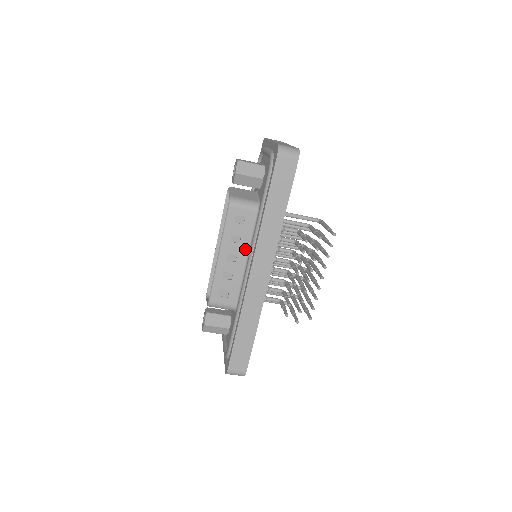
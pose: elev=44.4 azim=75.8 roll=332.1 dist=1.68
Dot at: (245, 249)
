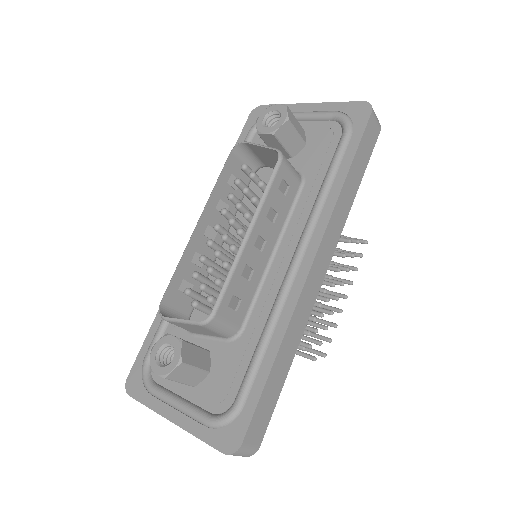
Dot at: (276, 235)
